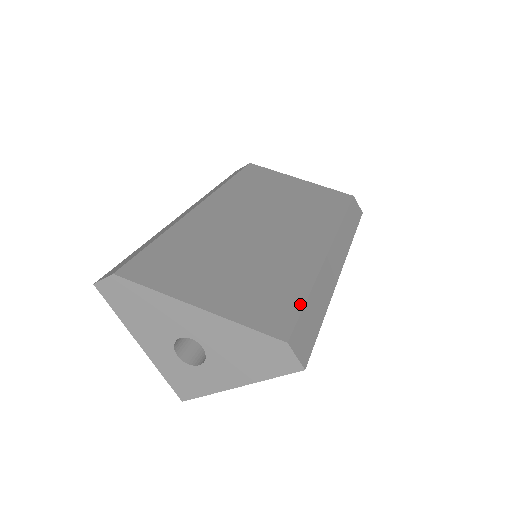
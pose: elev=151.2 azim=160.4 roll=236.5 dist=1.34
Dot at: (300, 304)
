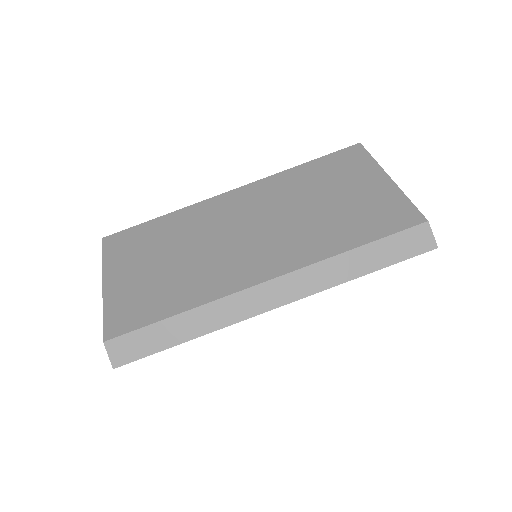
Dot at: (154, 320)
